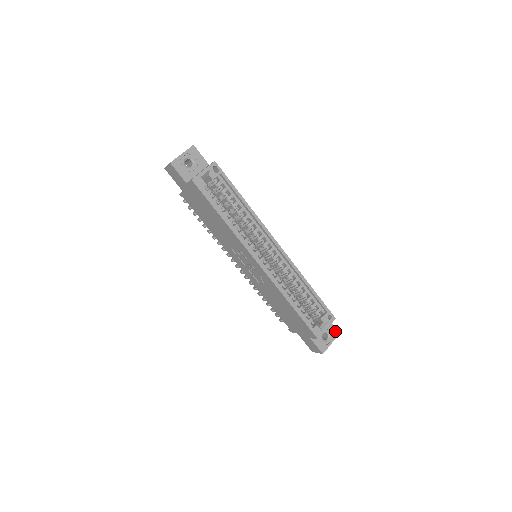
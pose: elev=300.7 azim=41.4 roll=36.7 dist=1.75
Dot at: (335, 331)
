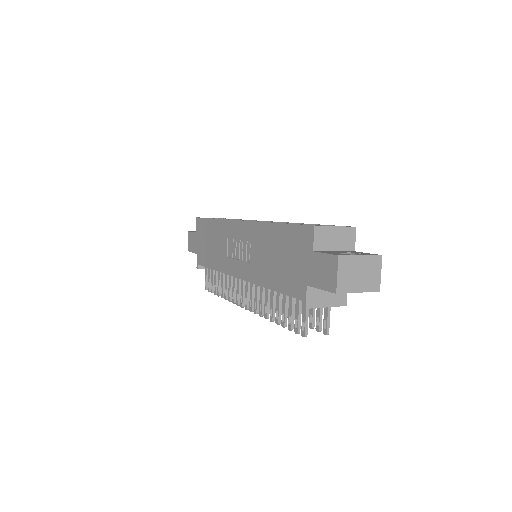
Dot at: (371, 254)
